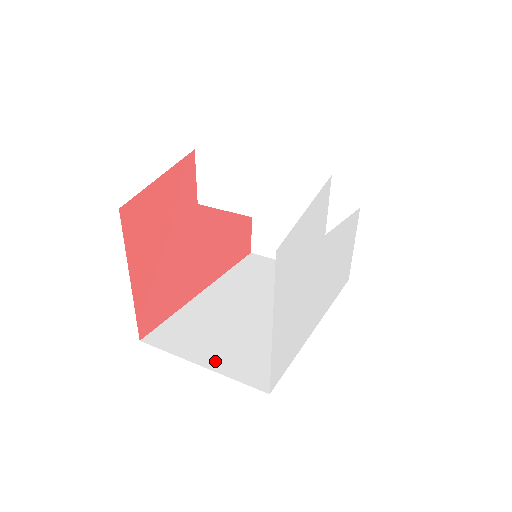
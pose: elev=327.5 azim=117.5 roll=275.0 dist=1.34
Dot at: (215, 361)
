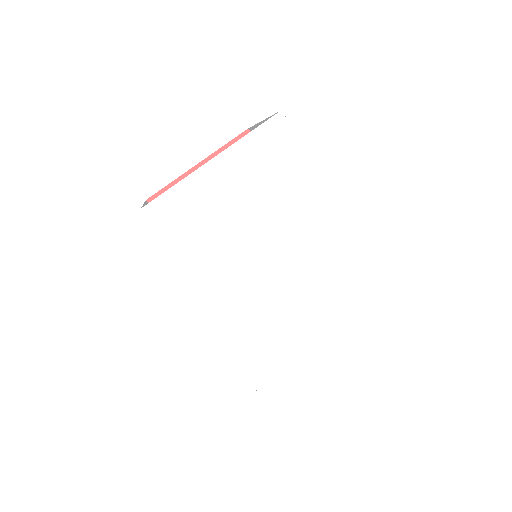
Dot at: occluded
